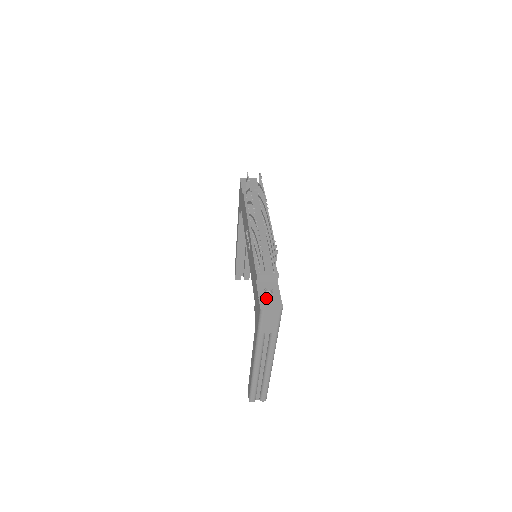
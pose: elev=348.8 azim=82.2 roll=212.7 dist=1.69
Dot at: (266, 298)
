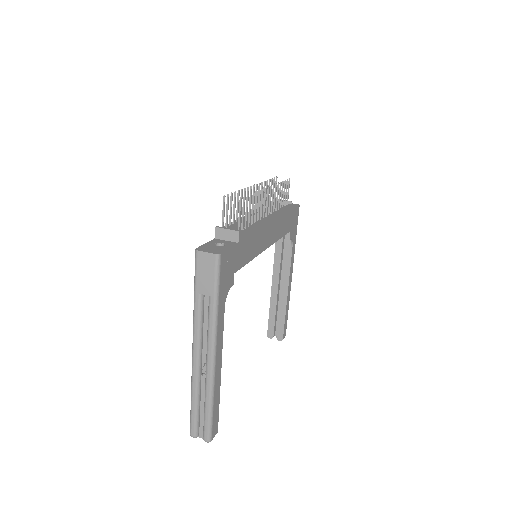
Dot at: (211, 246)
